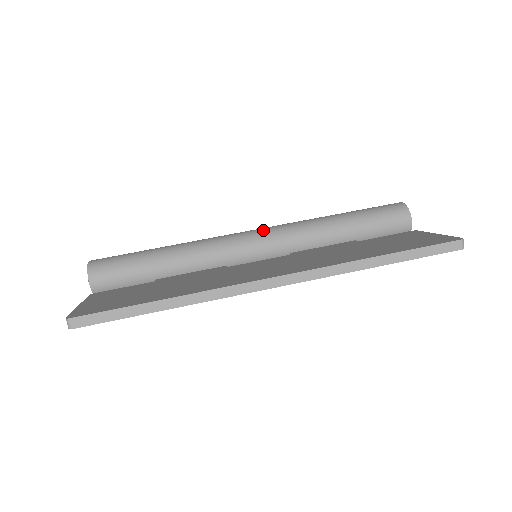
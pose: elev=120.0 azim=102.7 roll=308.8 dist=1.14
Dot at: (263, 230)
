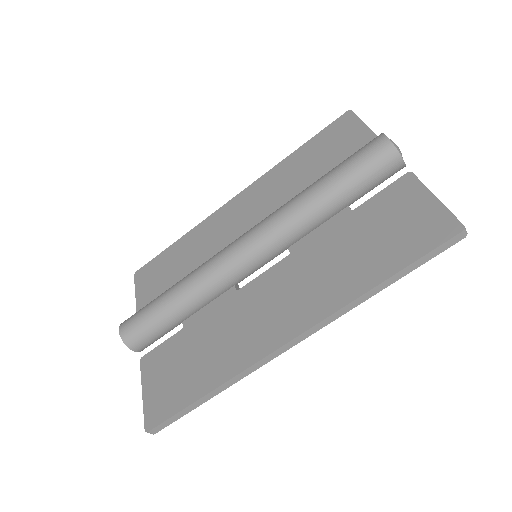
Dot at: (252, 241)
